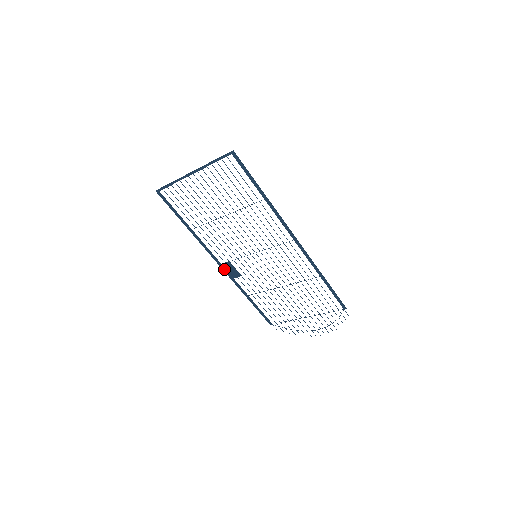
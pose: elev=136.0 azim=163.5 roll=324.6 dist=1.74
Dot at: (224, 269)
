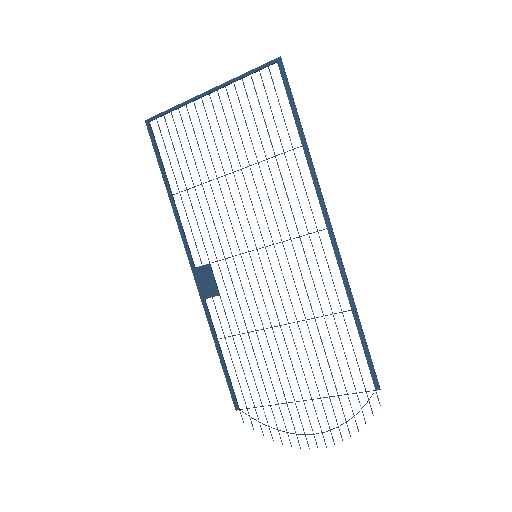
Dot at: (197, 278)
